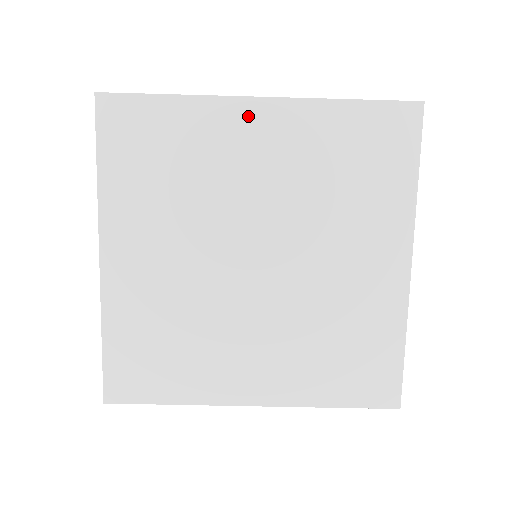
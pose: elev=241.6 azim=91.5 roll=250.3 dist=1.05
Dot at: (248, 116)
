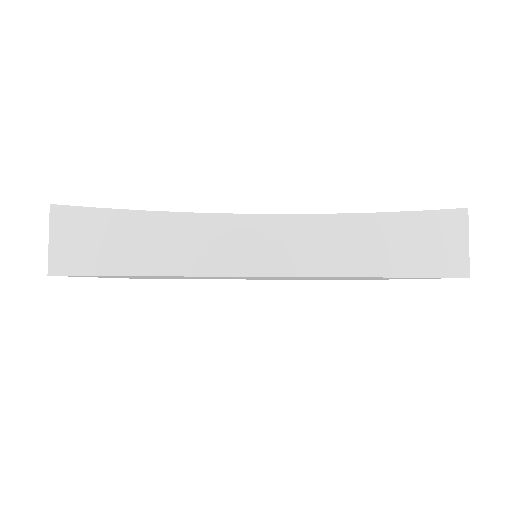
Dot at: occluded
